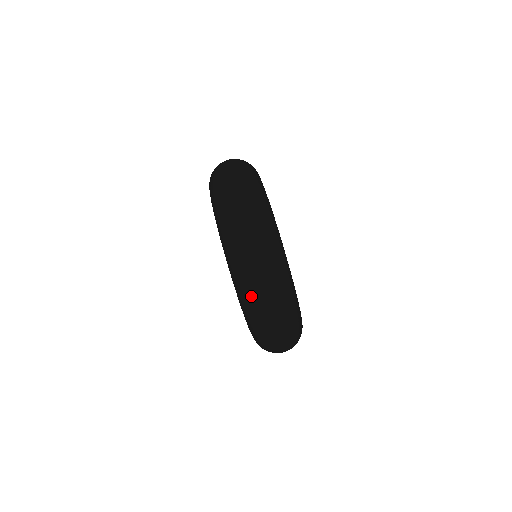
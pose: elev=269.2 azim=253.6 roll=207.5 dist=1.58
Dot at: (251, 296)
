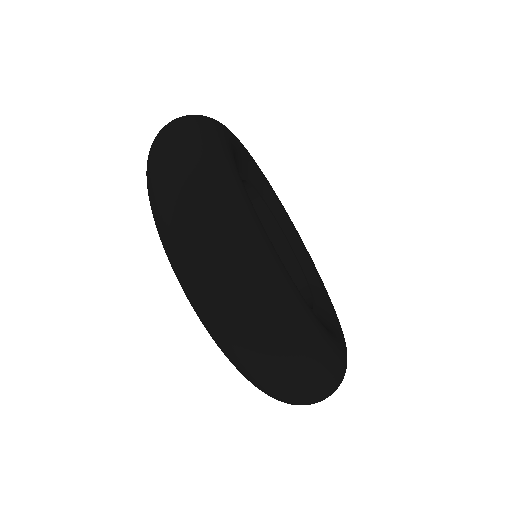
Dot at: occluded
